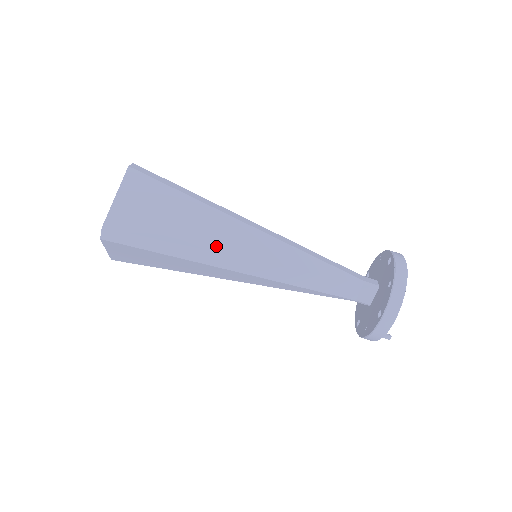
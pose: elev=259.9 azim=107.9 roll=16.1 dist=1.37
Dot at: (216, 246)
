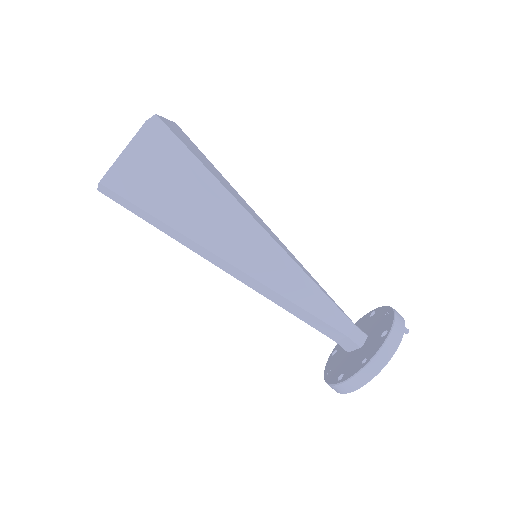
Dot at: (208, 243)
